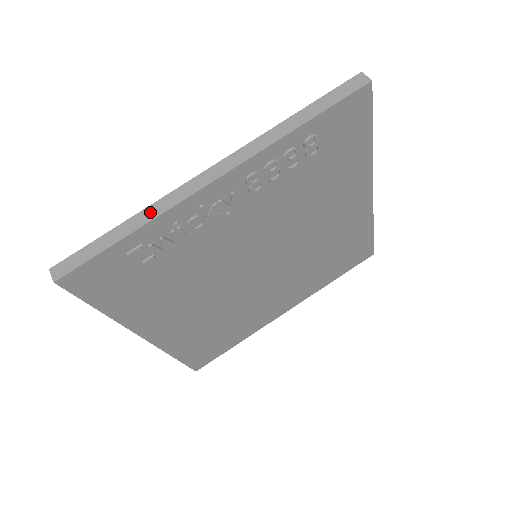
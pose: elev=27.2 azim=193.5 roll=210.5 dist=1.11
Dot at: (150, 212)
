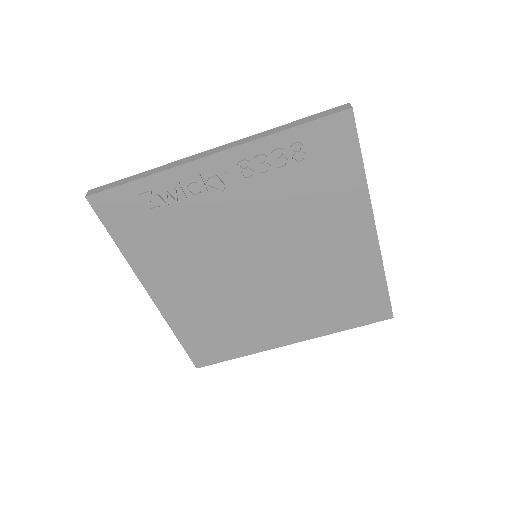
Dot at: (162, 168)
